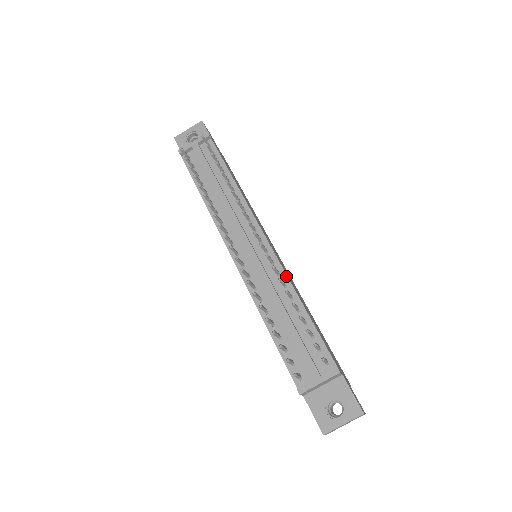
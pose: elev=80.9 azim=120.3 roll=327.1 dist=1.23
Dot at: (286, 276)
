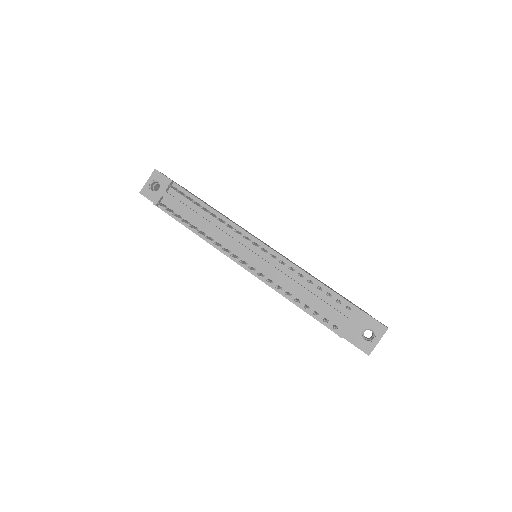
Dot at: (290, 262)
